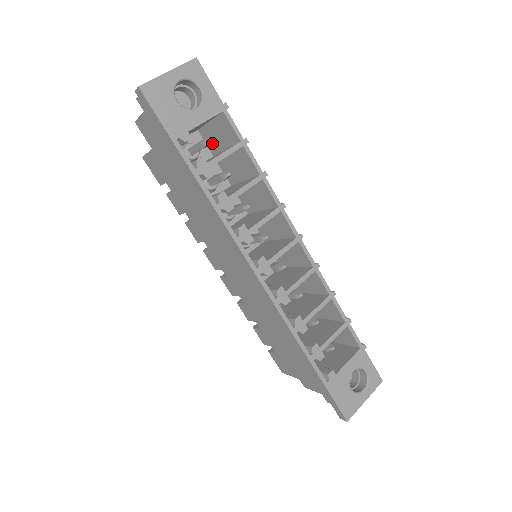
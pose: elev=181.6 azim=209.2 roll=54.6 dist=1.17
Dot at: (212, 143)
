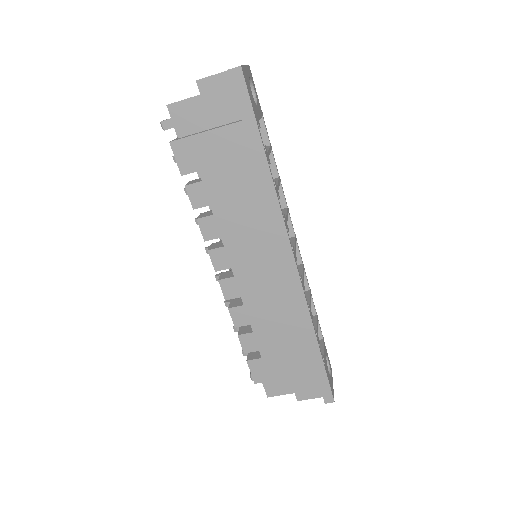
Dot at: occluded
